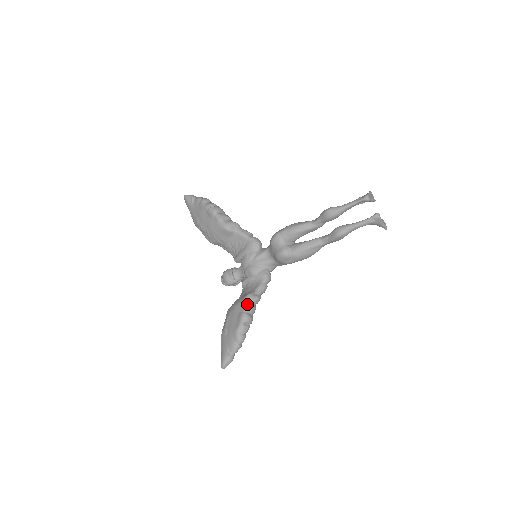
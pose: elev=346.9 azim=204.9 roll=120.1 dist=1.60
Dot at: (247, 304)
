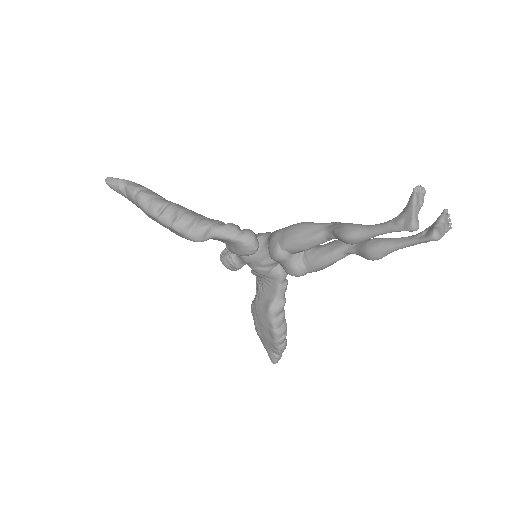
Dot at: (273, 321)
